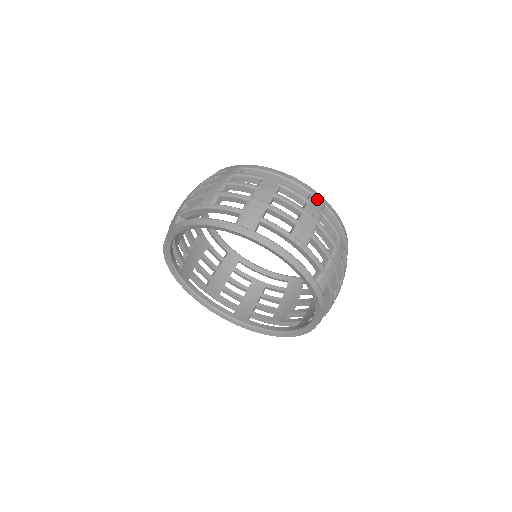
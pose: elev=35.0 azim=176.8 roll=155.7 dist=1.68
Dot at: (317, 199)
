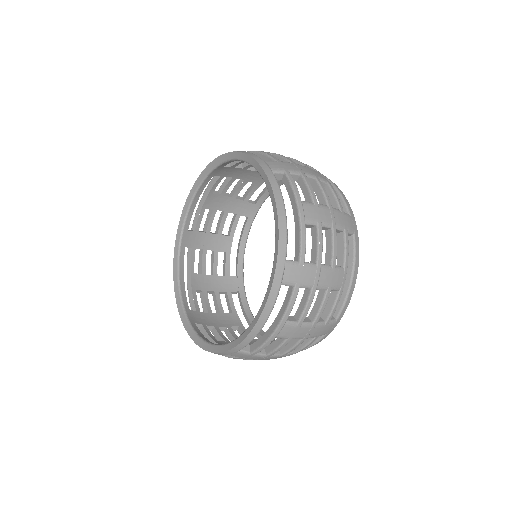
Dot at: (351, 221)
